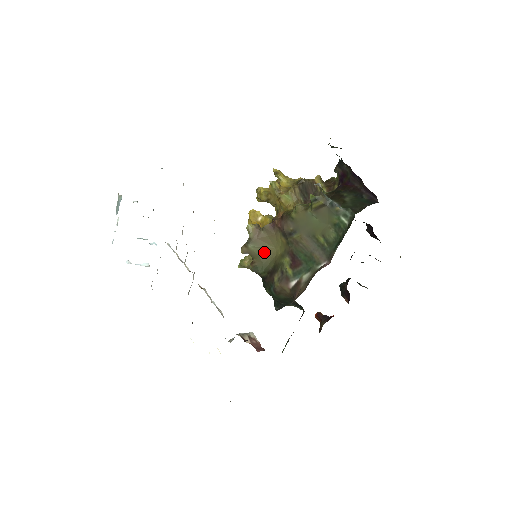
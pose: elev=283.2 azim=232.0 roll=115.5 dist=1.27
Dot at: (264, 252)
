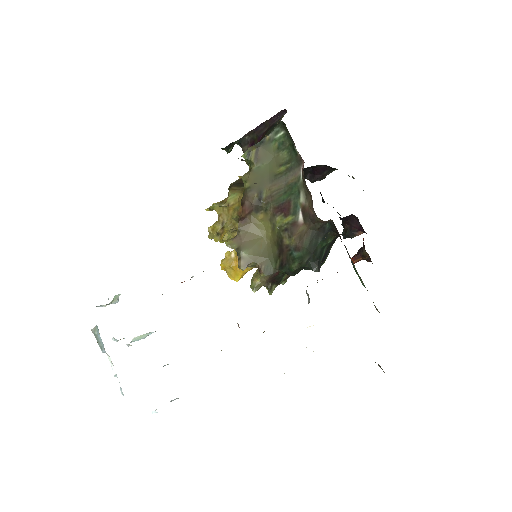
Dot at: (259, 249)
